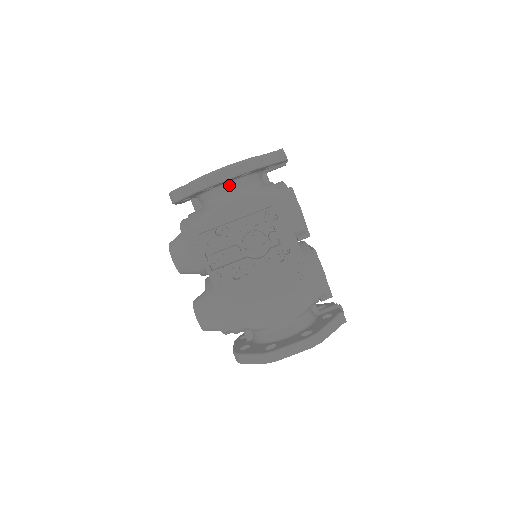
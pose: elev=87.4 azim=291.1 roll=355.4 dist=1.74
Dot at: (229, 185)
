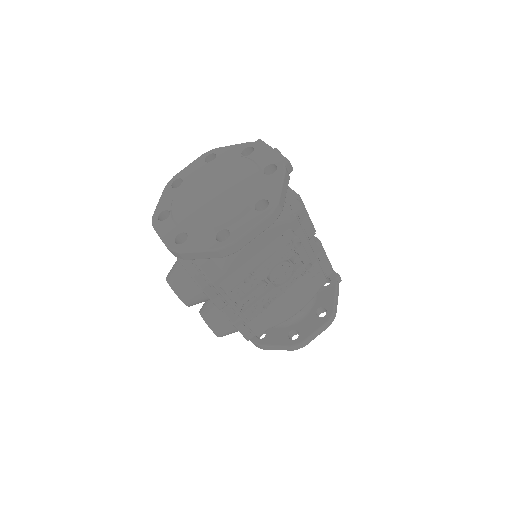
Dot at: occluded
